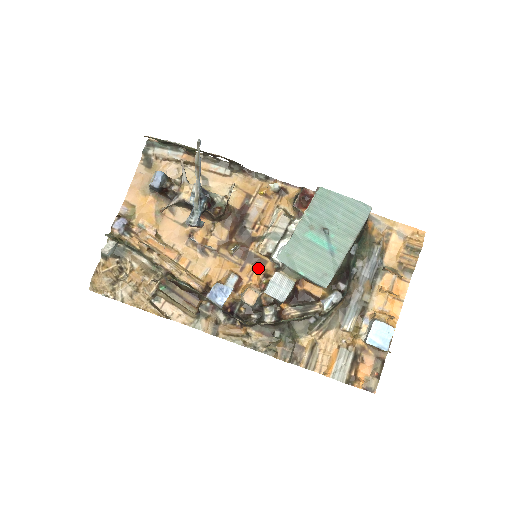
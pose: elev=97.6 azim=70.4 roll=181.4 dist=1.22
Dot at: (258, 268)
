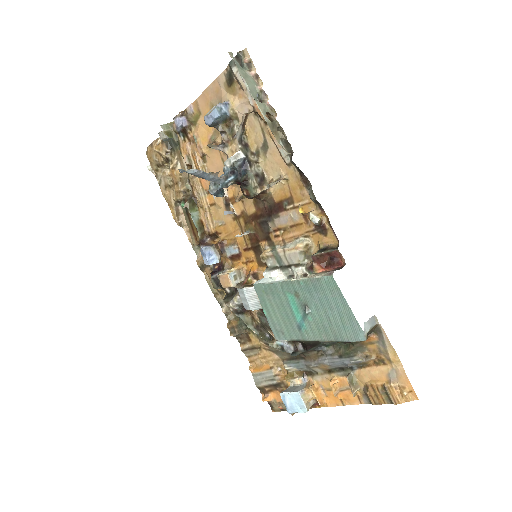
Dot at: (257, 262)
